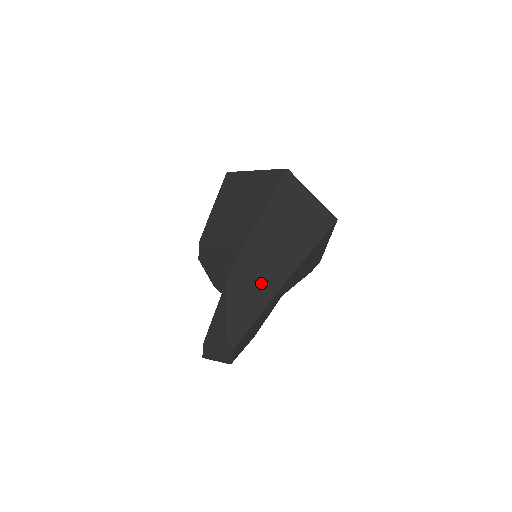
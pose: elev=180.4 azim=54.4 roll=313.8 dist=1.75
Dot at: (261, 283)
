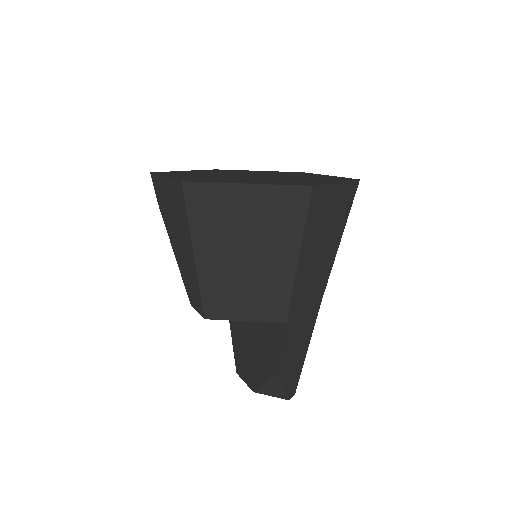
Dot at: (304, 331)
